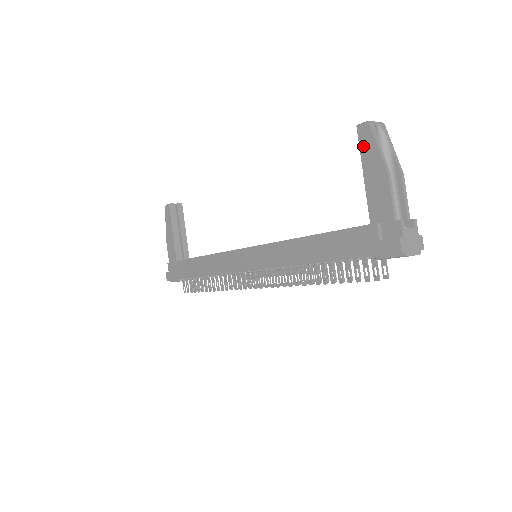
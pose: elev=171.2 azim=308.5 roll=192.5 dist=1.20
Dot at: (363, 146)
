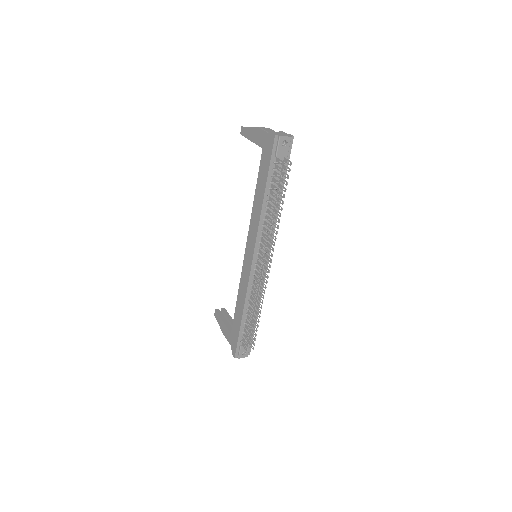
Dot at: (245, 135)
